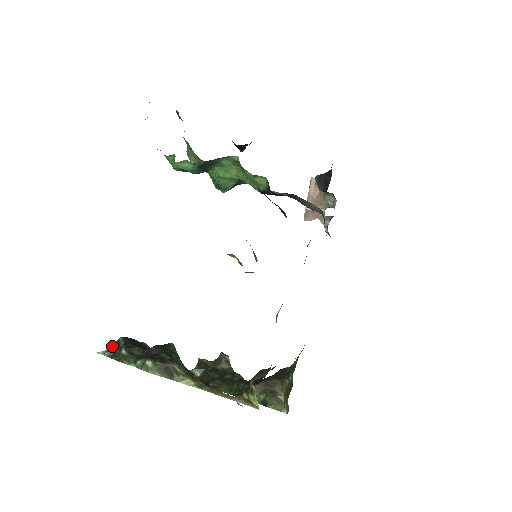
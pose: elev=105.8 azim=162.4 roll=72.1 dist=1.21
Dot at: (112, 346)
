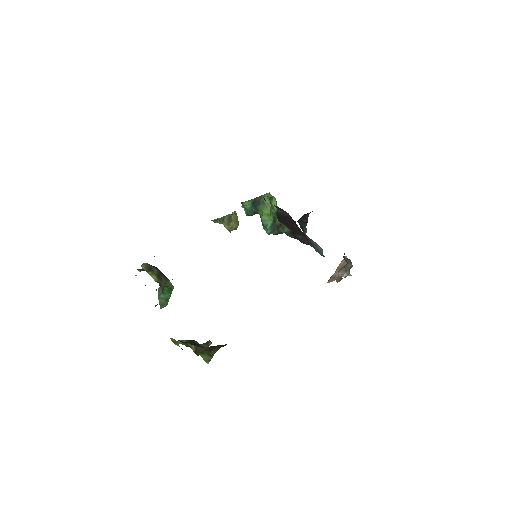
Dot at: occluded
